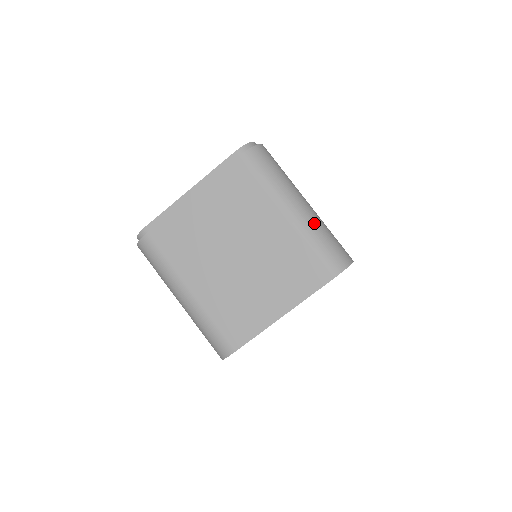
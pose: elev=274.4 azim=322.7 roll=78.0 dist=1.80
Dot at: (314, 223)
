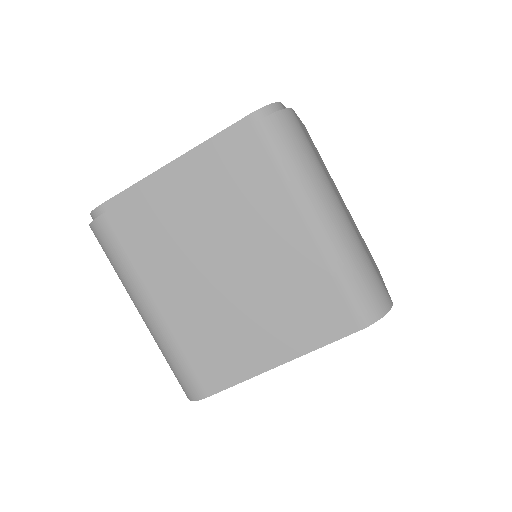
Dot at: (348, 244)
